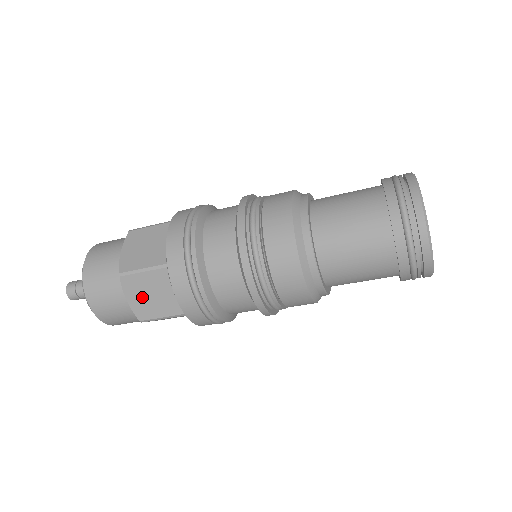
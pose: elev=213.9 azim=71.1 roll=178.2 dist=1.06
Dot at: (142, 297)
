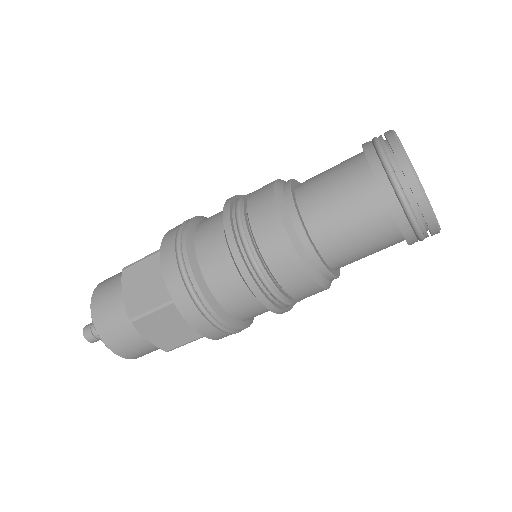
Dot at: (136, 289)
